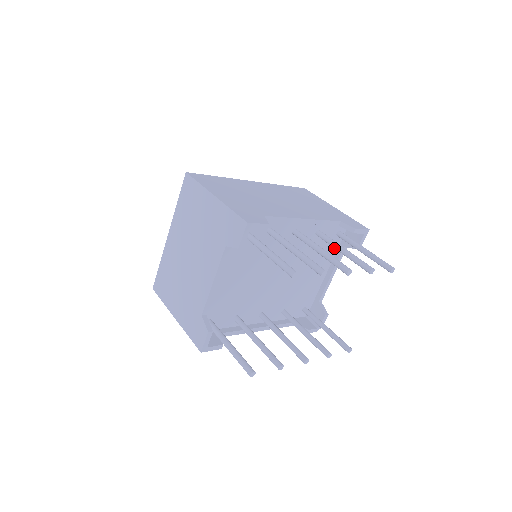
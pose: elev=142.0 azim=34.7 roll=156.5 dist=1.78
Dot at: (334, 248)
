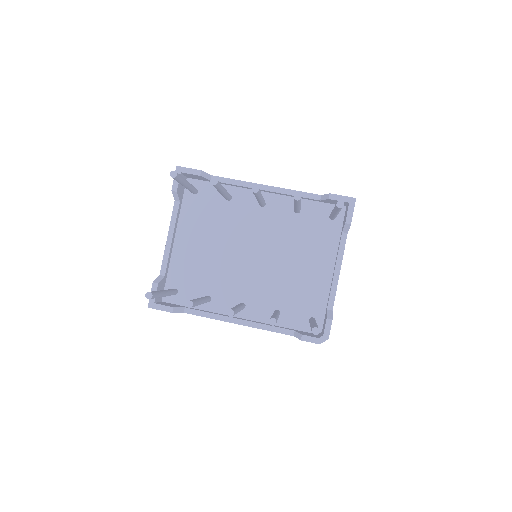
Dot at: (333, 237)
